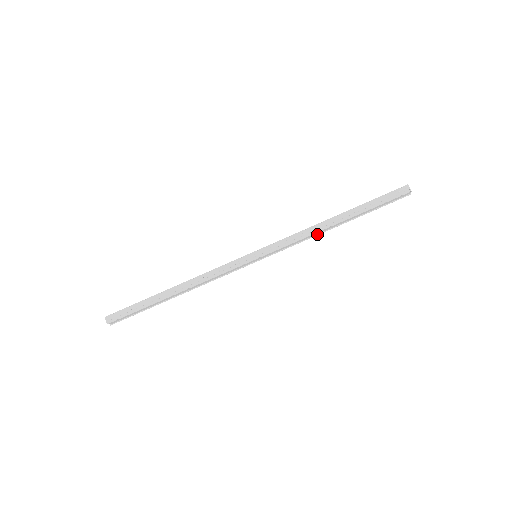
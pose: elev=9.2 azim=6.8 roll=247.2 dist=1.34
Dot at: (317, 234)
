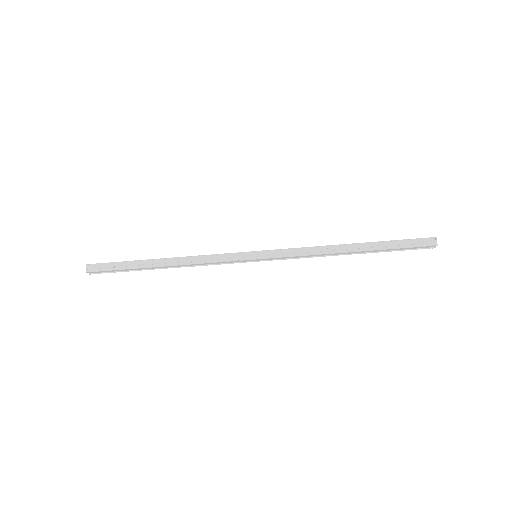
Dot at: (325, 255)
